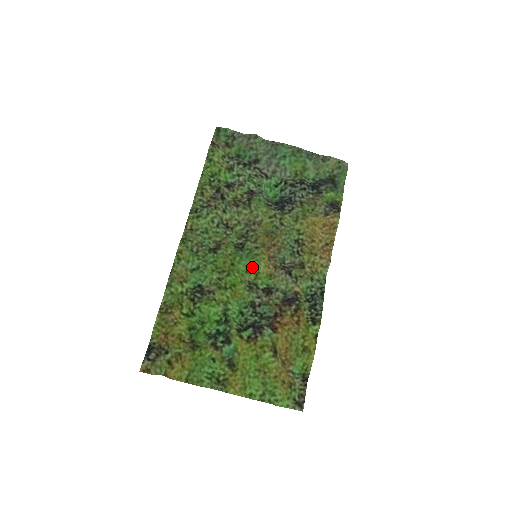
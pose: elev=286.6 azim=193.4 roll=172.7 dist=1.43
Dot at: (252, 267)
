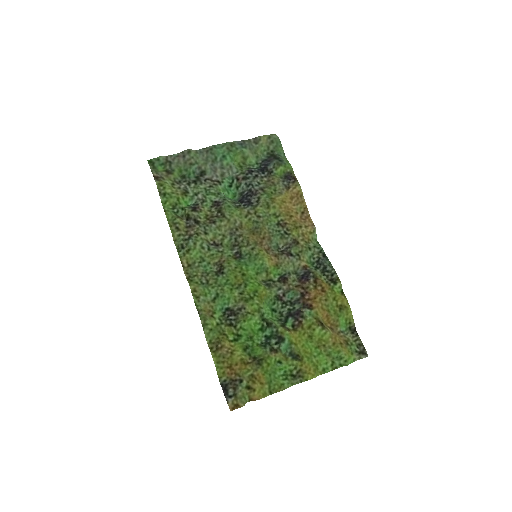
Dot at: (259, 267)
